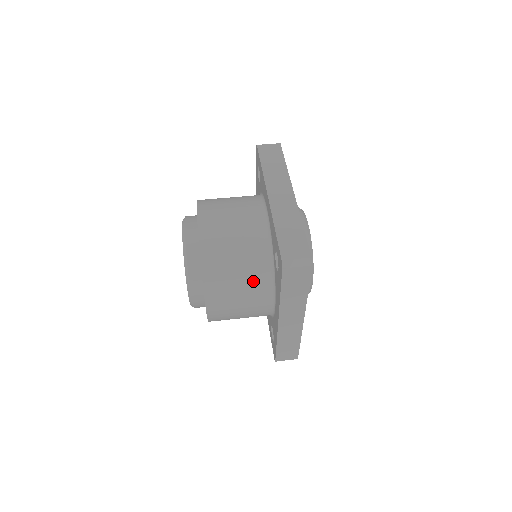
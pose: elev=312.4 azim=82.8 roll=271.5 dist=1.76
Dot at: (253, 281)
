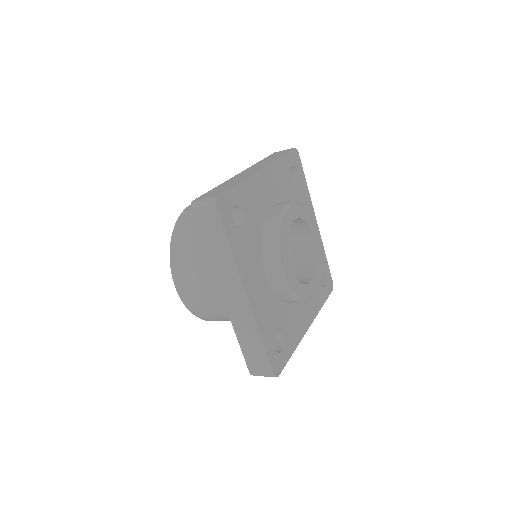
Dot at: occluded
